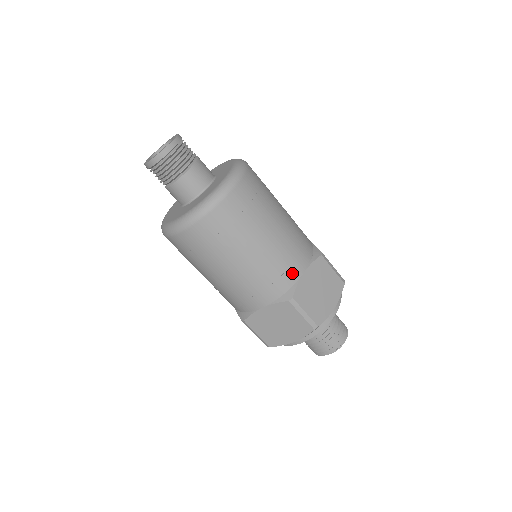
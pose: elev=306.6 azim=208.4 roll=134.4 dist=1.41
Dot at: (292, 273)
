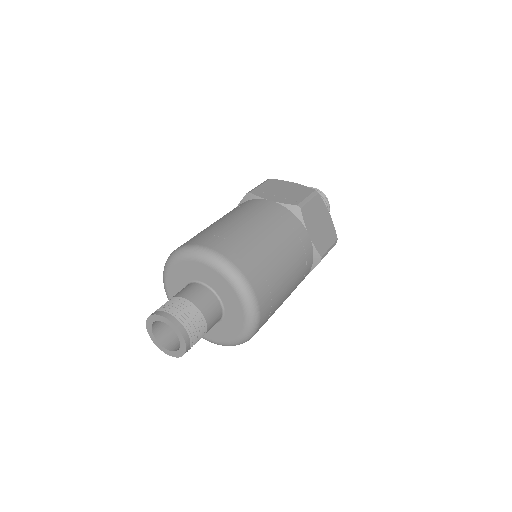
Dot at: (308, 249)
